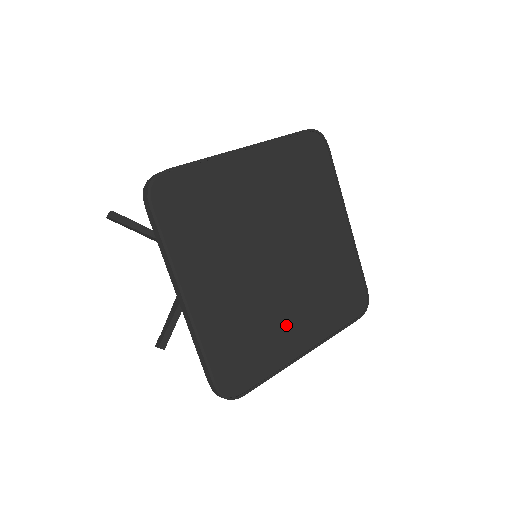
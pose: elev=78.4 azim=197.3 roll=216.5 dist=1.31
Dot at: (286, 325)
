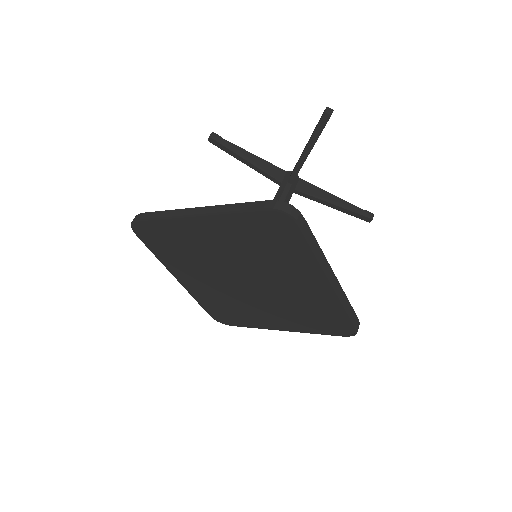
Dot at: (261, 313)
